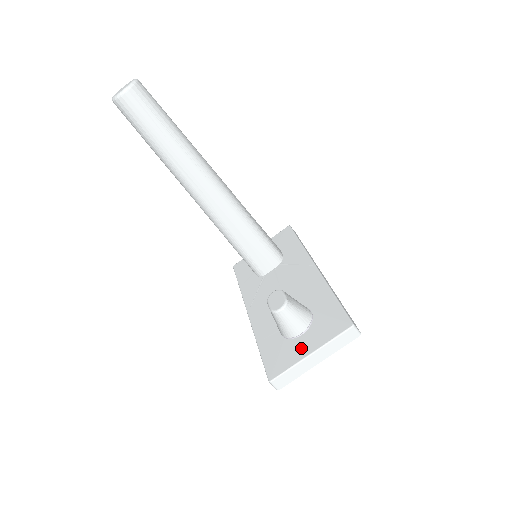
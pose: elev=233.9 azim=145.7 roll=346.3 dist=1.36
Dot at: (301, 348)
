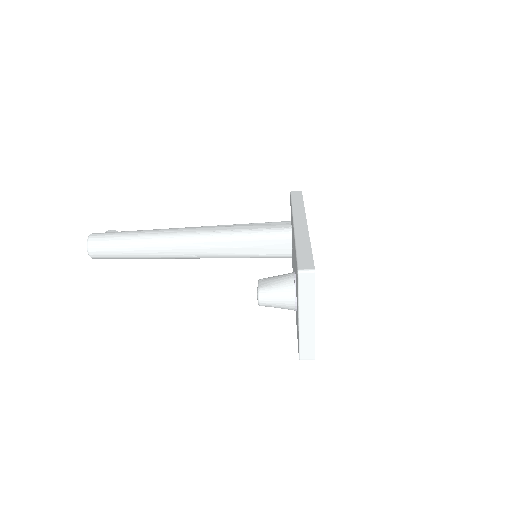
Dot at: (297, 316)
